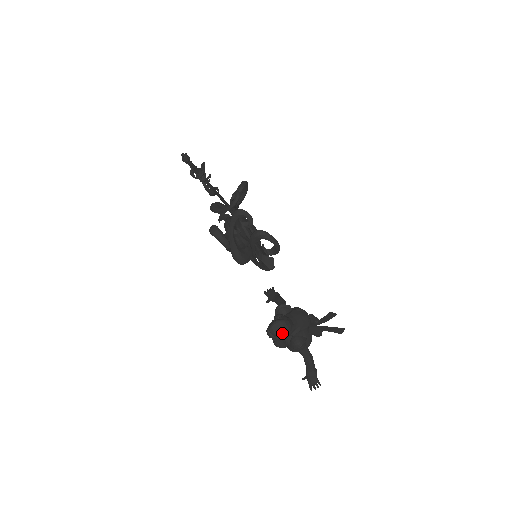
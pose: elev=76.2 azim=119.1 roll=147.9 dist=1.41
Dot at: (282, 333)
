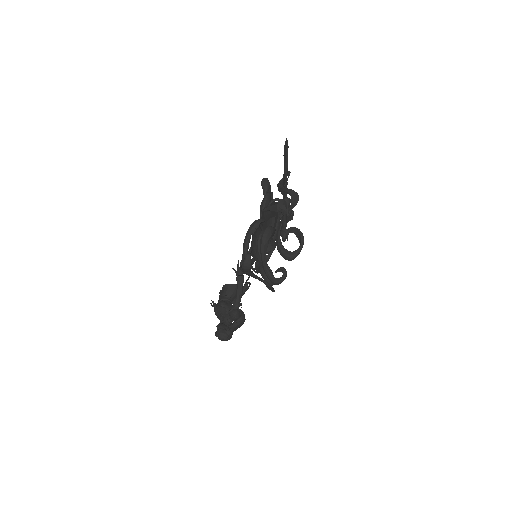
Dot at: occluded
